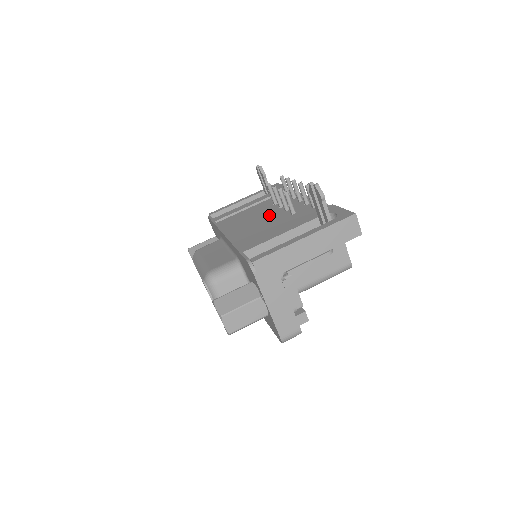
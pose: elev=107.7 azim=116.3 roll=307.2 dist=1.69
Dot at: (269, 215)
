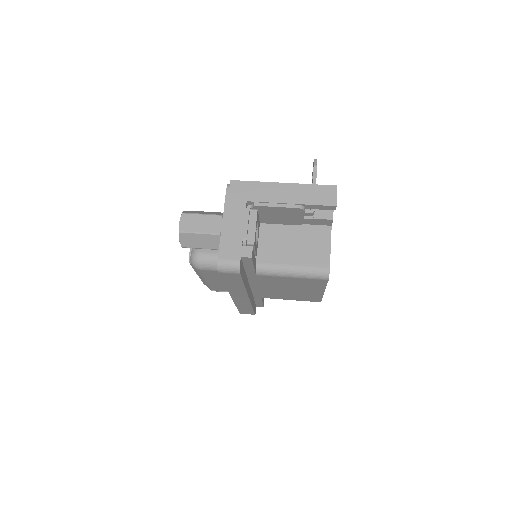
Dot at: occluded
